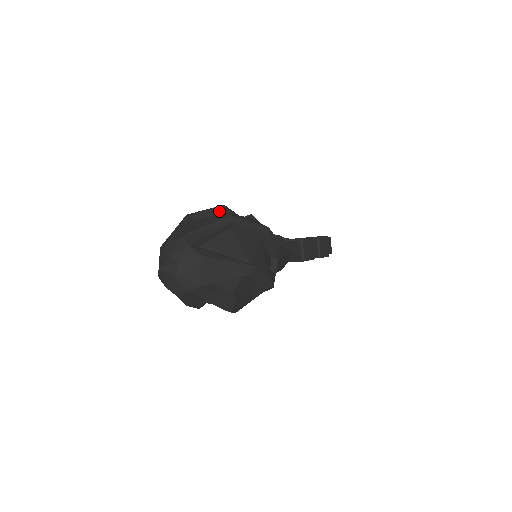
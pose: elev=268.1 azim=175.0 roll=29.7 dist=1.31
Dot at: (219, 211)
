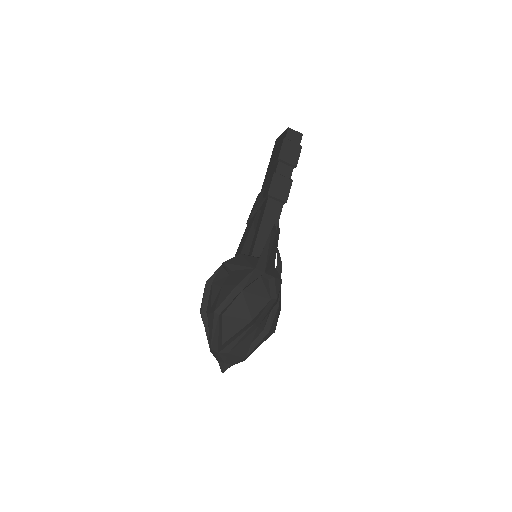
Dot at: (208, 289)
